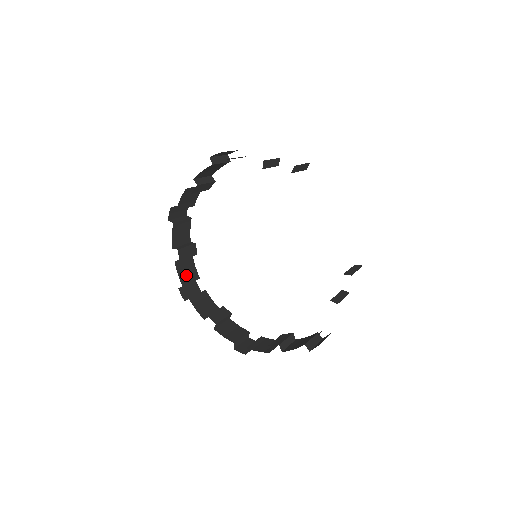
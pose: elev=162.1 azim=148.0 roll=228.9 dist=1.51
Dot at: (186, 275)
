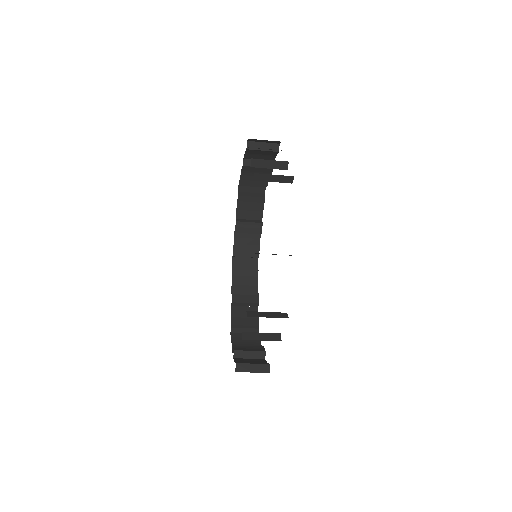
Dot at: (244, 248)
